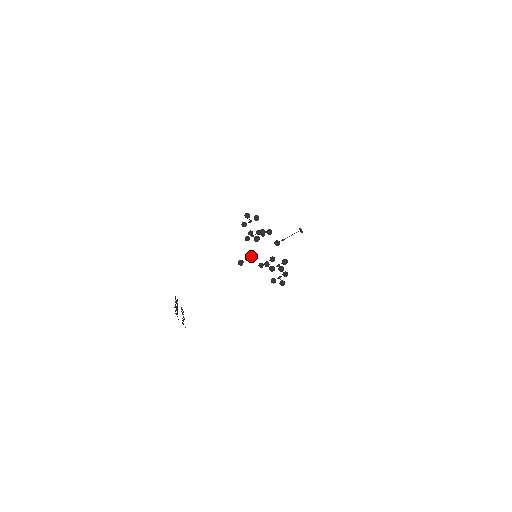
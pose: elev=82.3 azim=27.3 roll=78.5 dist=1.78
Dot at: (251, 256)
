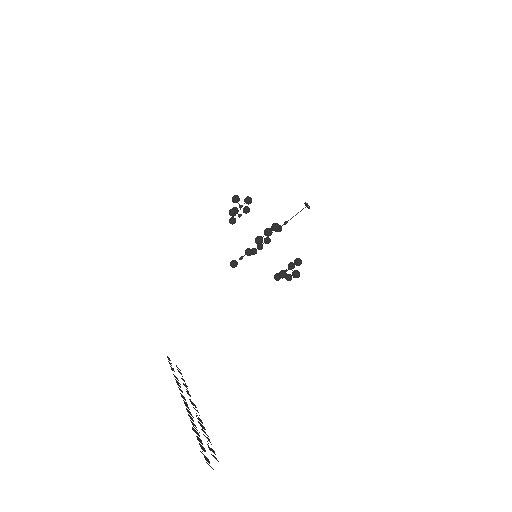
Dot at: (247, 253)
